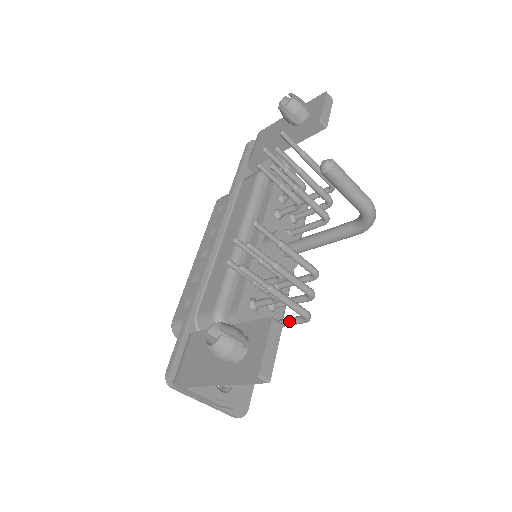
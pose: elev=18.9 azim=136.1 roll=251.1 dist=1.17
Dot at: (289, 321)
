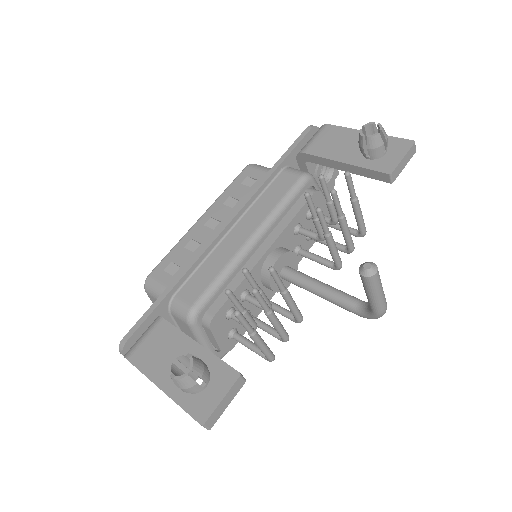
Dot at: (253, 348)
